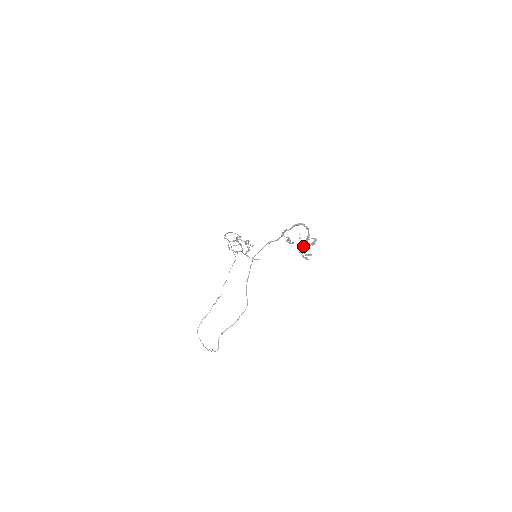
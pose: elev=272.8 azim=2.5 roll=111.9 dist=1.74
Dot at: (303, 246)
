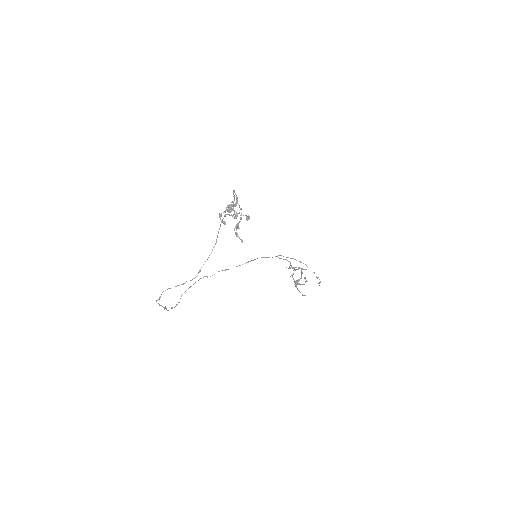
Dot at: occluded
